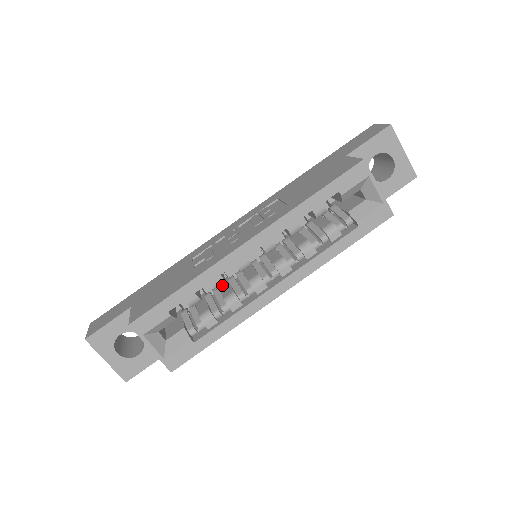
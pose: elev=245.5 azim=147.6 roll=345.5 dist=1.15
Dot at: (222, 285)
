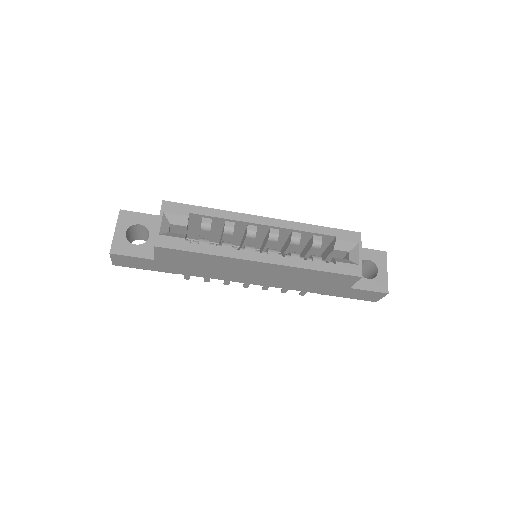
Dot at: occluded
